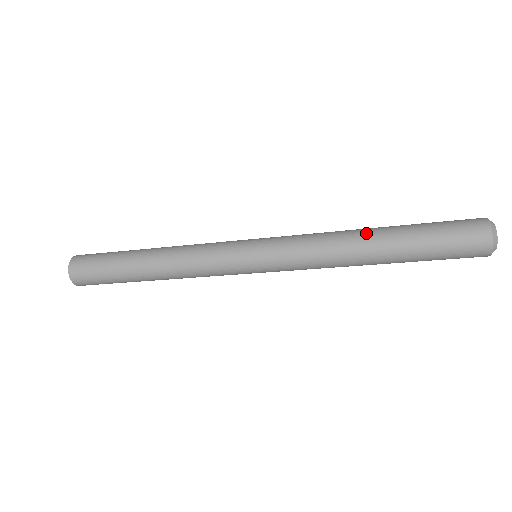
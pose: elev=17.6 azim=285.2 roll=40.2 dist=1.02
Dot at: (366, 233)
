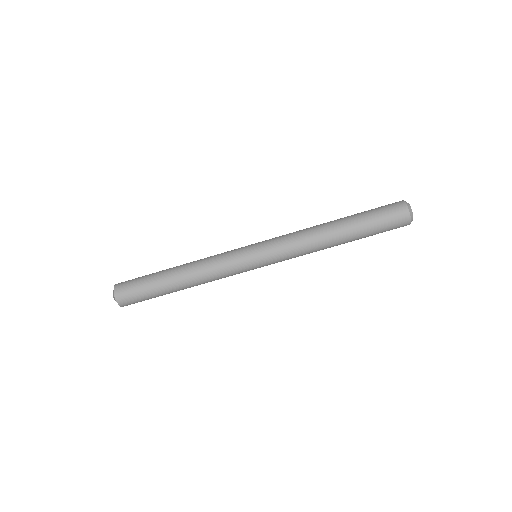
Dot at: occluded
